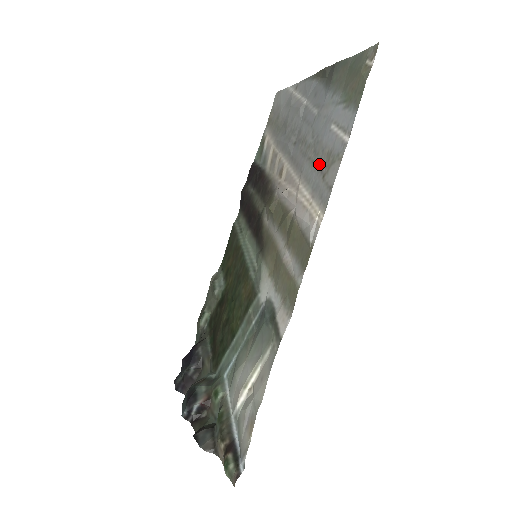
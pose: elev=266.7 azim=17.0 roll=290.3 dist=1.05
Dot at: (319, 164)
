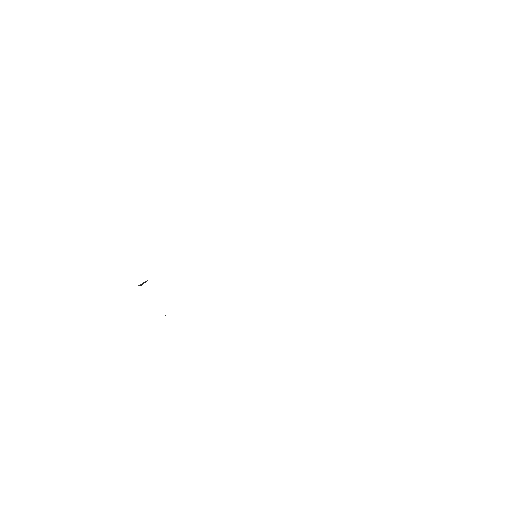
Dot at: occluded
